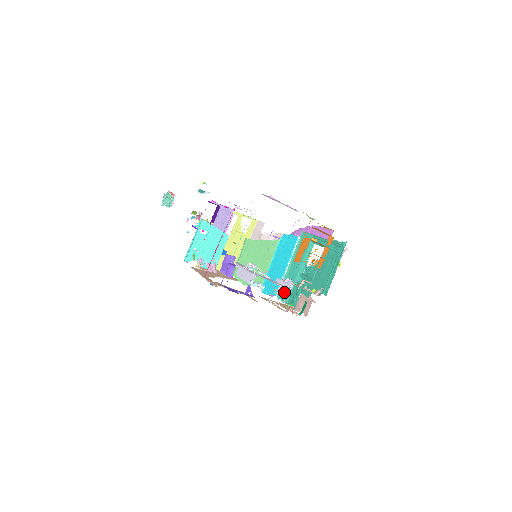
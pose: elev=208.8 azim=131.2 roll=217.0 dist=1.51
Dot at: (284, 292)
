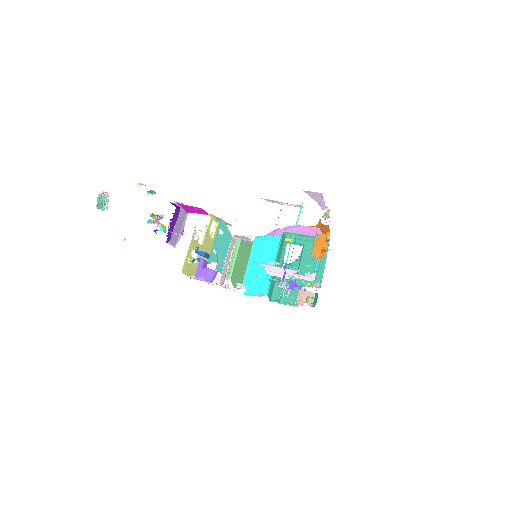
Dot at: occluded
